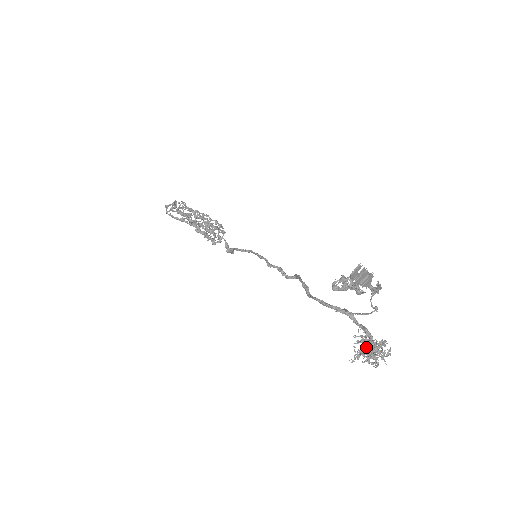
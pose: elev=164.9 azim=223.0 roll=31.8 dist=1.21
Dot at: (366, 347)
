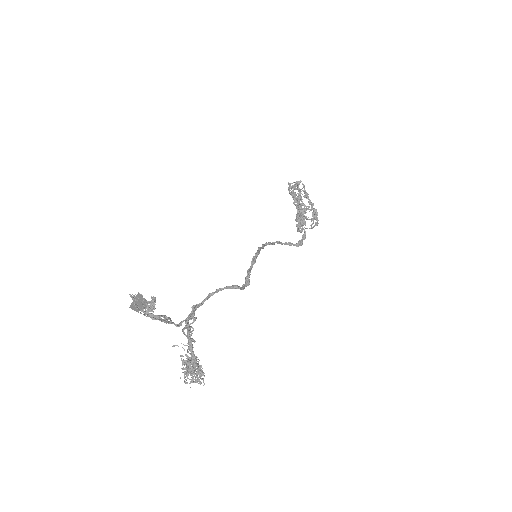
Dot at: (182, 363)
